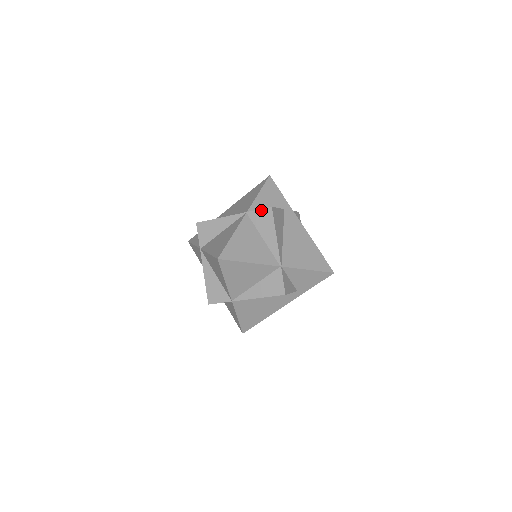
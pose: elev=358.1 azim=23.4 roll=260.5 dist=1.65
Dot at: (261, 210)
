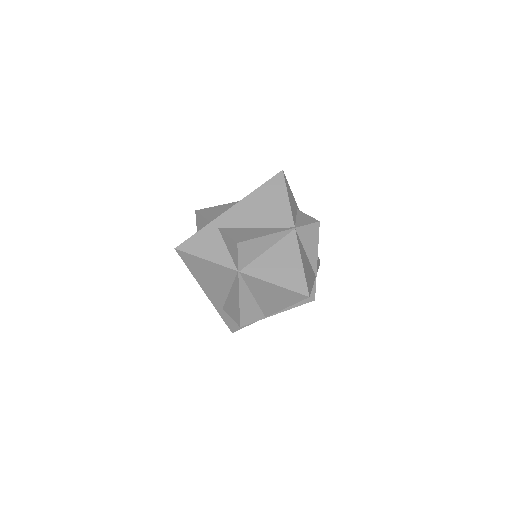
Dot at: (310, 225)
